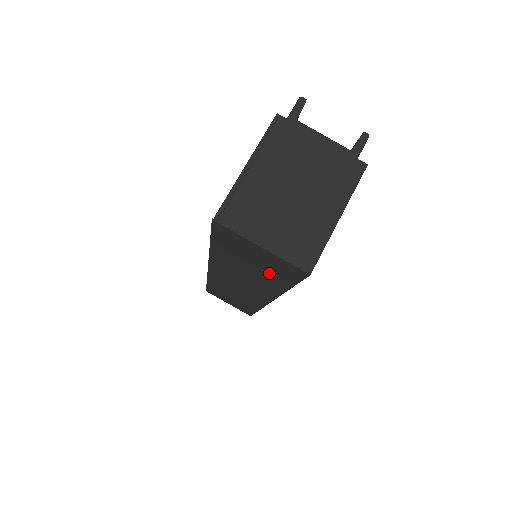
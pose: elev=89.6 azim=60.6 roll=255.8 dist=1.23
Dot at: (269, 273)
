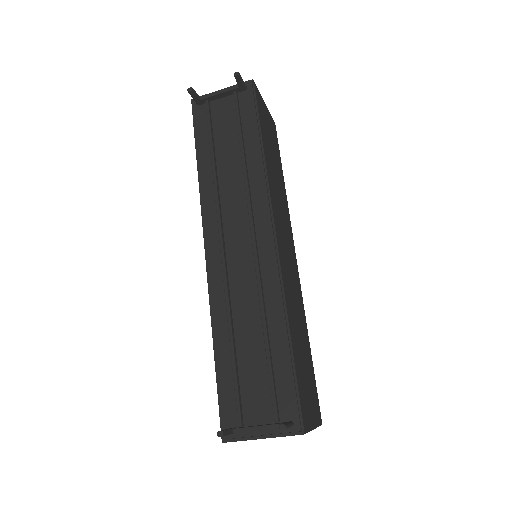
Dot at: occluded
